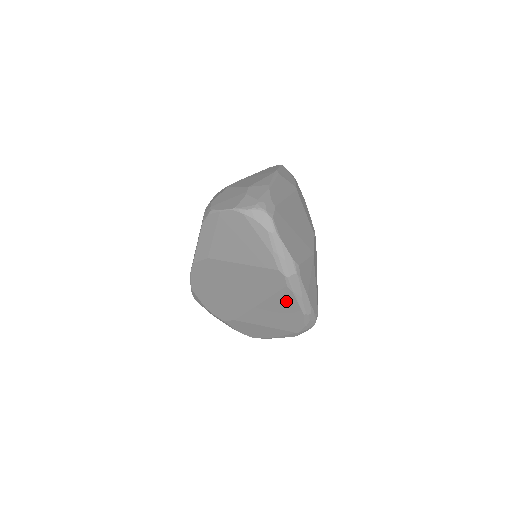
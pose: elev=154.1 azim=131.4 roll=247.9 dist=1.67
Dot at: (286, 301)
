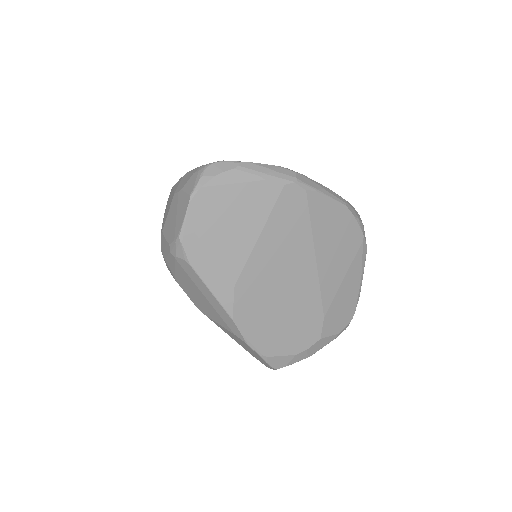
Dot at: (323, 212)
